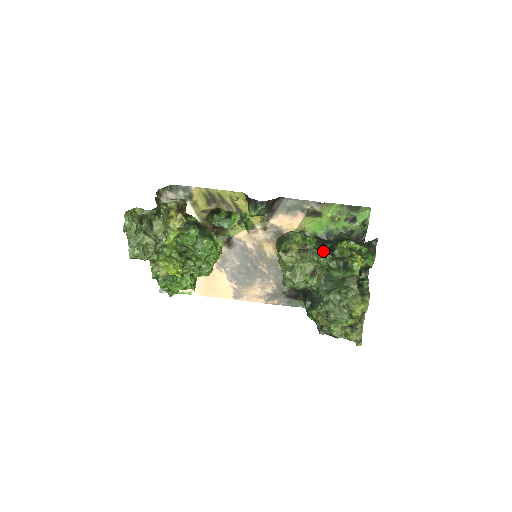
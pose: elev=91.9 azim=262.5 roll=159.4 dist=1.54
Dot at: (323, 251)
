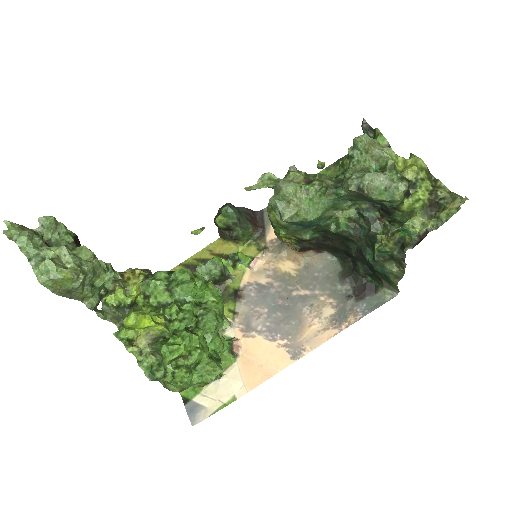
Dot at: occluded
